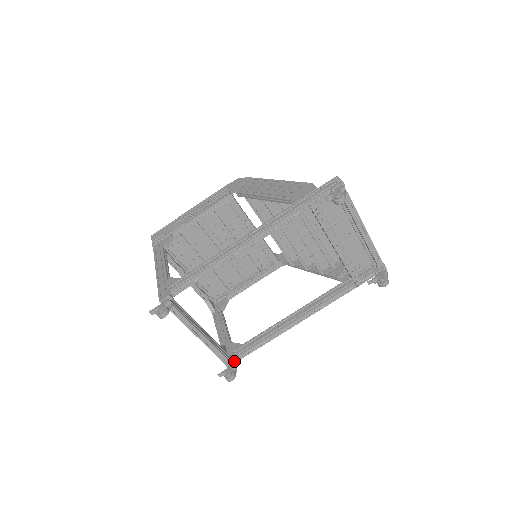
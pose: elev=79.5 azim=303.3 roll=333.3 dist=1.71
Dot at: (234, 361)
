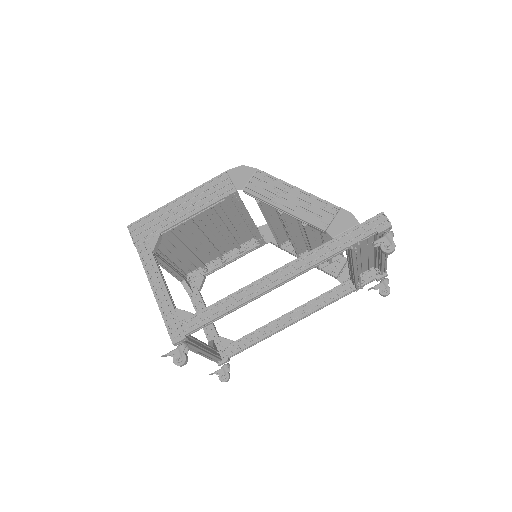
Dot at: (227, 360)
